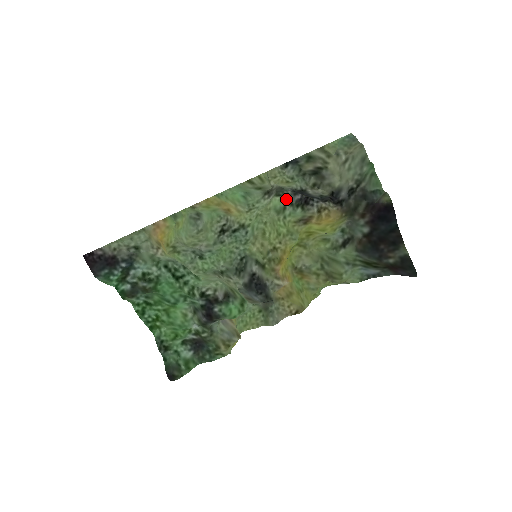
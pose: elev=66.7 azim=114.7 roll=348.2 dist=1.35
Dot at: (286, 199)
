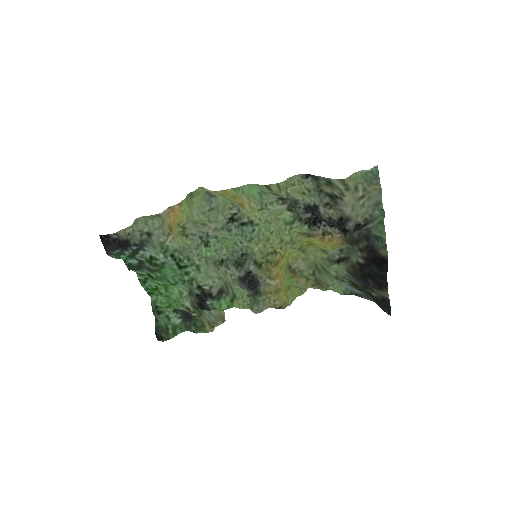
Dot at: (296, 215)
